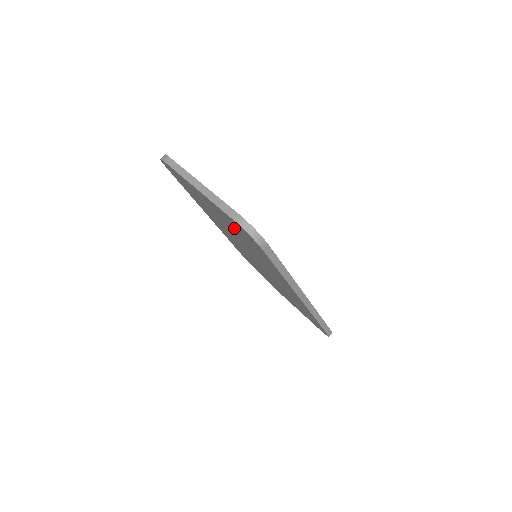
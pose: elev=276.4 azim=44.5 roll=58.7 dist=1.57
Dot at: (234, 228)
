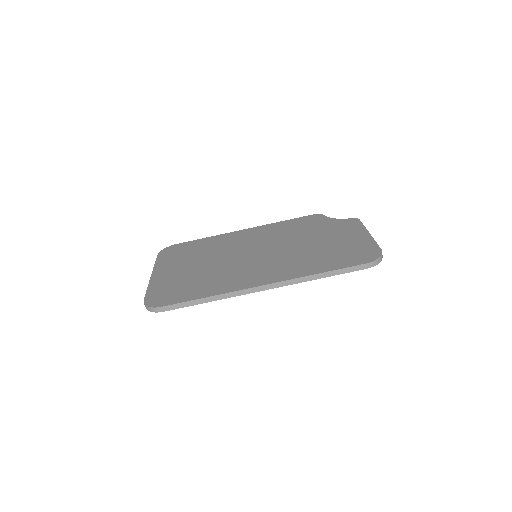
Dot at: occluded
